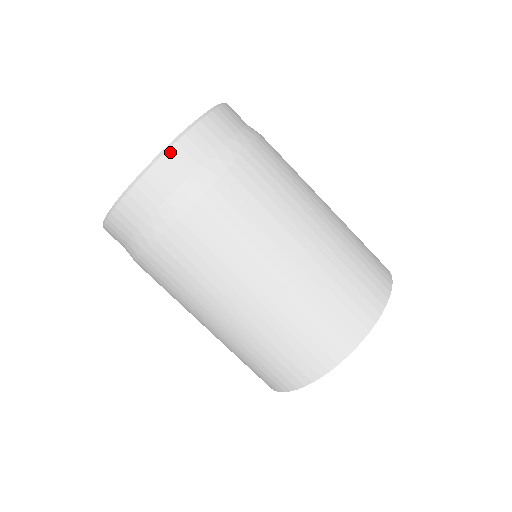
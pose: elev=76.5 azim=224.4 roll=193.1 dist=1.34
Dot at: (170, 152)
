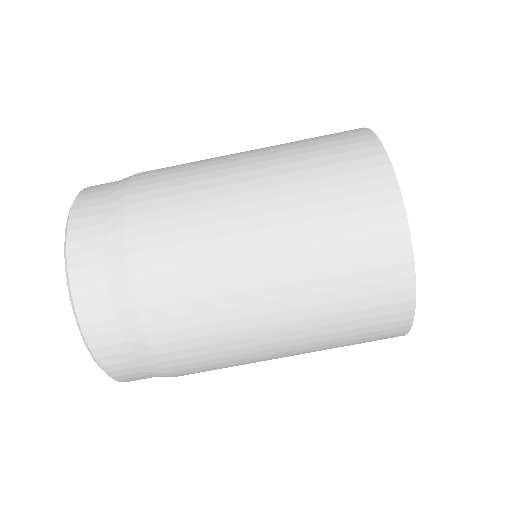
Dot at: (92, 348)
